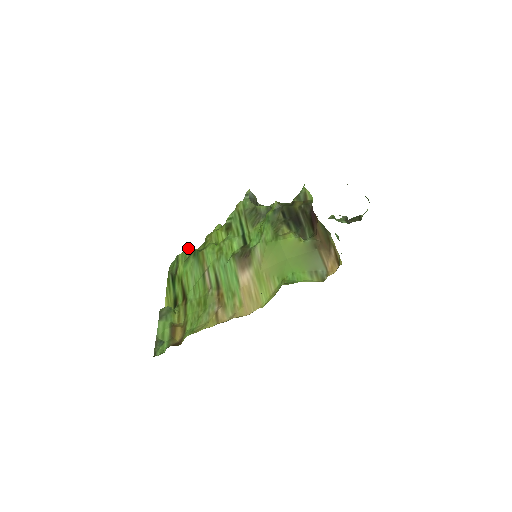
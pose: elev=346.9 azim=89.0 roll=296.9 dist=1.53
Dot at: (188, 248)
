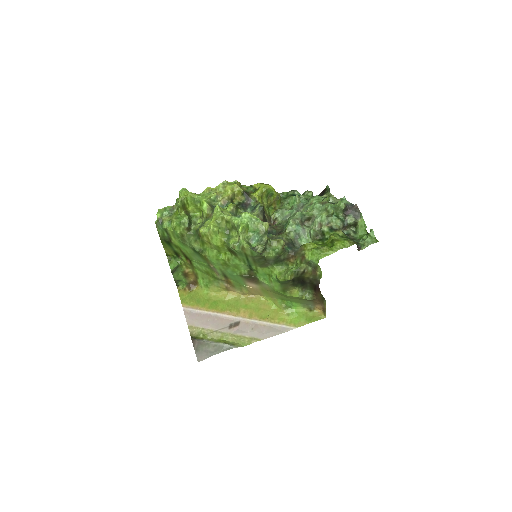
Dot at: (176, 226)
